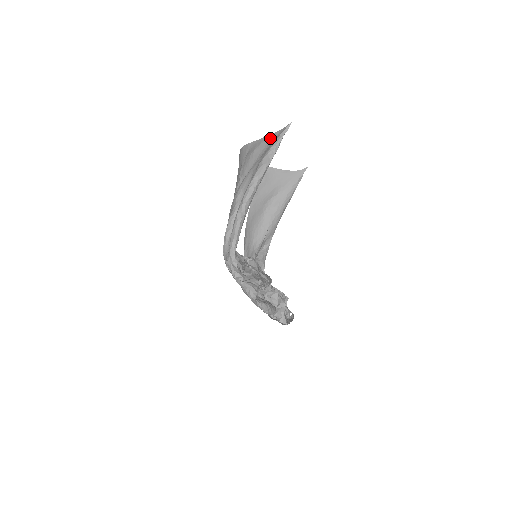
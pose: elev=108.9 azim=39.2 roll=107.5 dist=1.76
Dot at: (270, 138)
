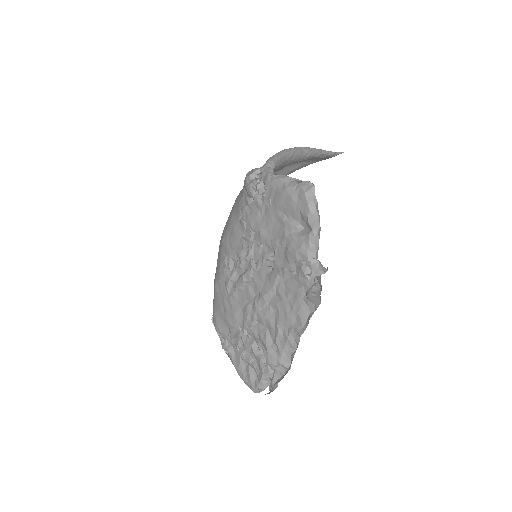
Dot at: occluded
